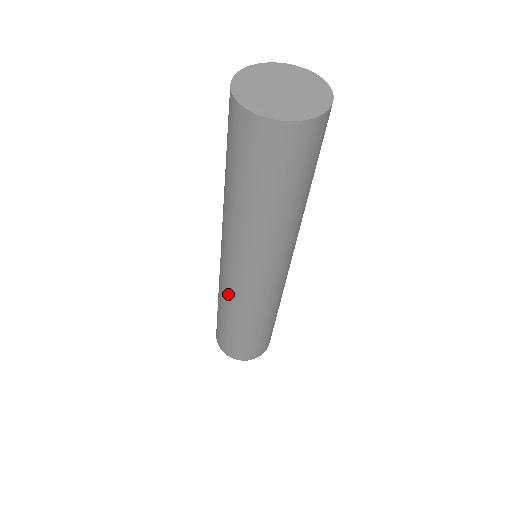
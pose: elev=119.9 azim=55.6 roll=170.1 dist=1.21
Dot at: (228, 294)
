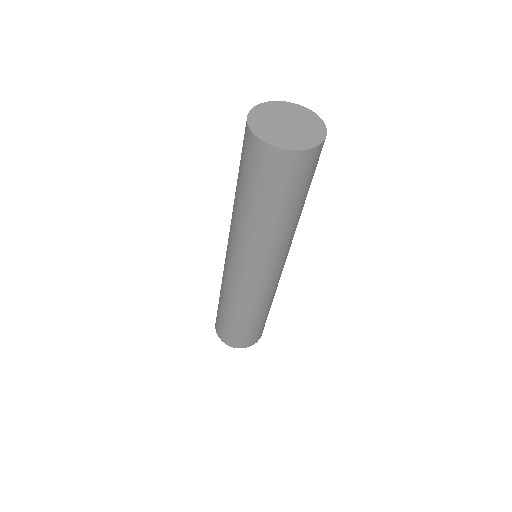
Dot at: (256, 297)
